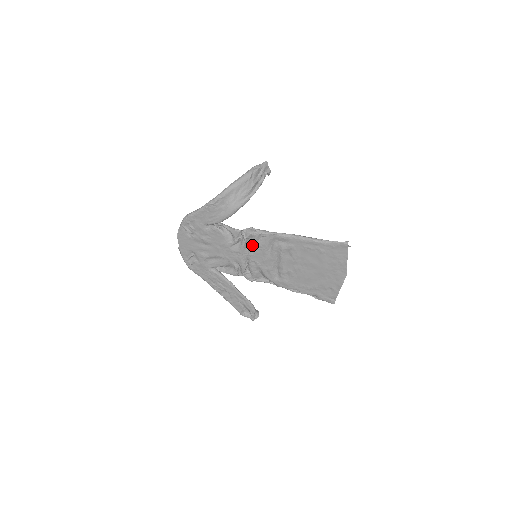
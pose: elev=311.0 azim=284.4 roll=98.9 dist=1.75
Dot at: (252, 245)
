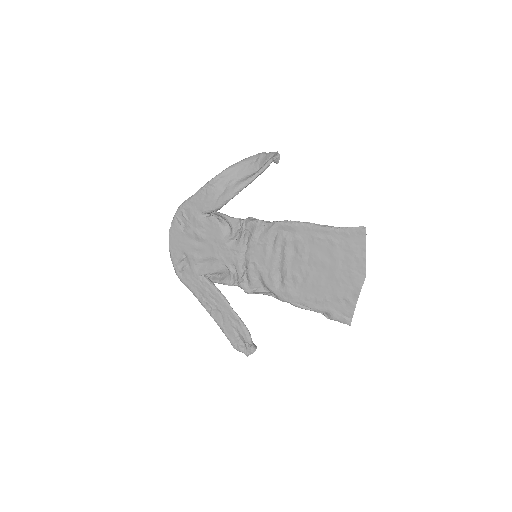
Dot at: (252, 238)
